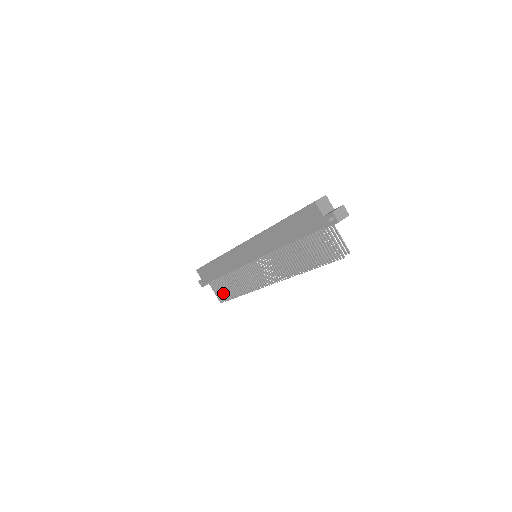
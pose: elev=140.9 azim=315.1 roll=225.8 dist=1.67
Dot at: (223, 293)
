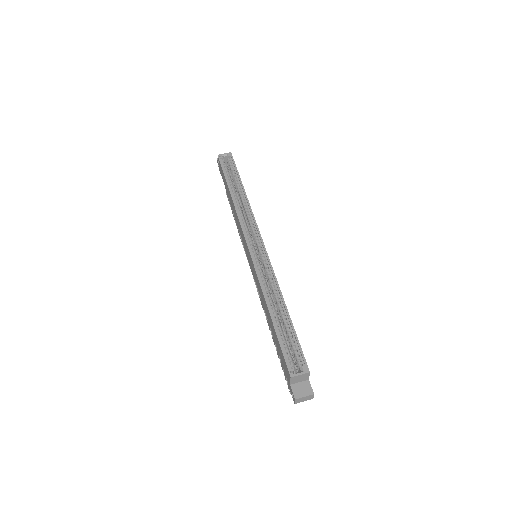
Dot at: occluded
